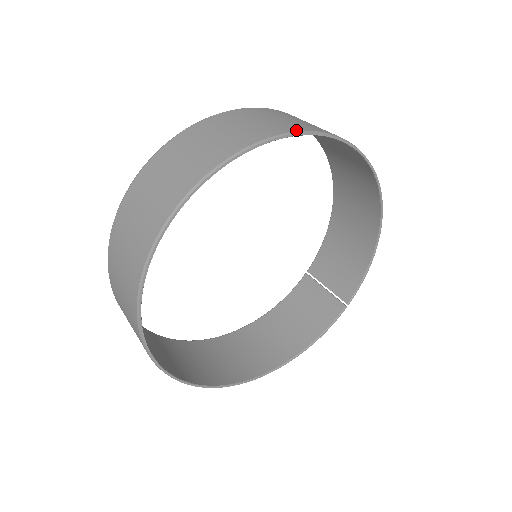
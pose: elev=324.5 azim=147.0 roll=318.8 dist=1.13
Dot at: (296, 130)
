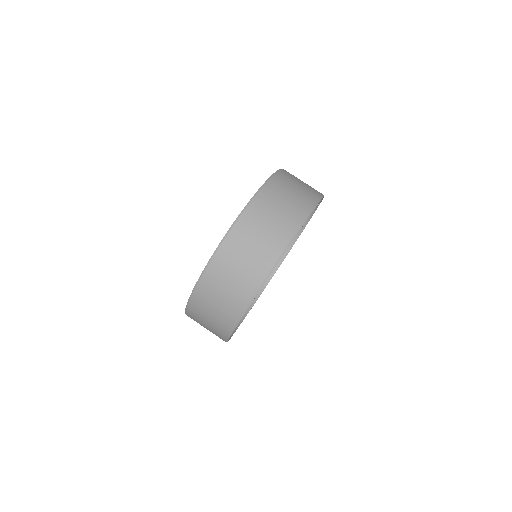
Dot at: (253, 295)
